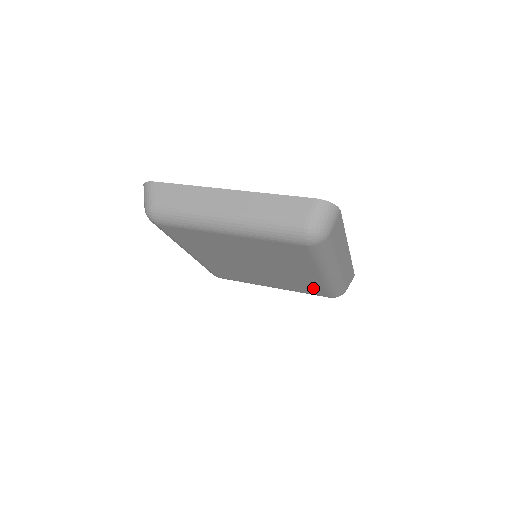
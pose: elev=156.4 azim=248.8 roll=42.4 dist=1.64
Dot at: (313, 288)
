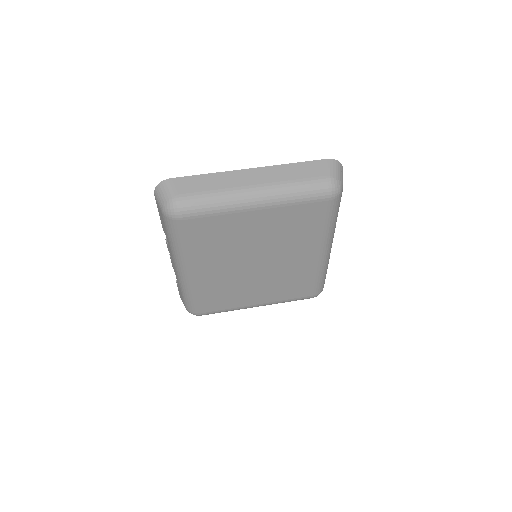
Dot at: (303, 284)
